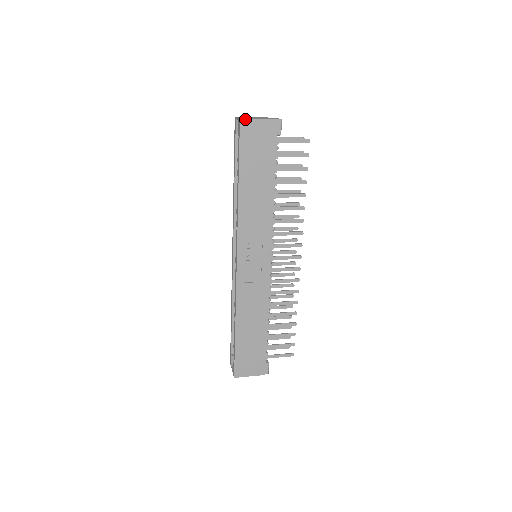
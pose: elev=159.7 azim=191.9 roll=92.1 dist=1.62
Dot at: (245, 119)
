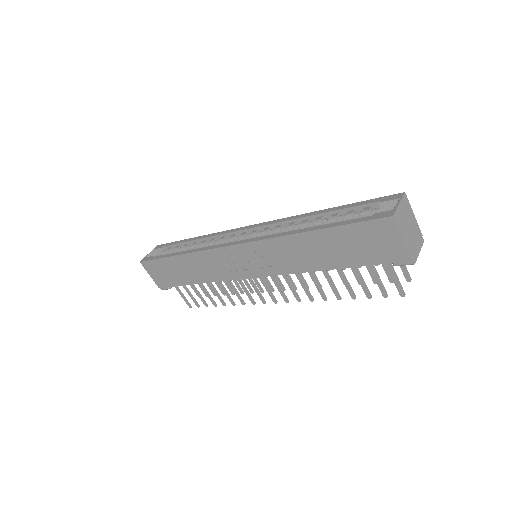
Dot at: (395, 222)
